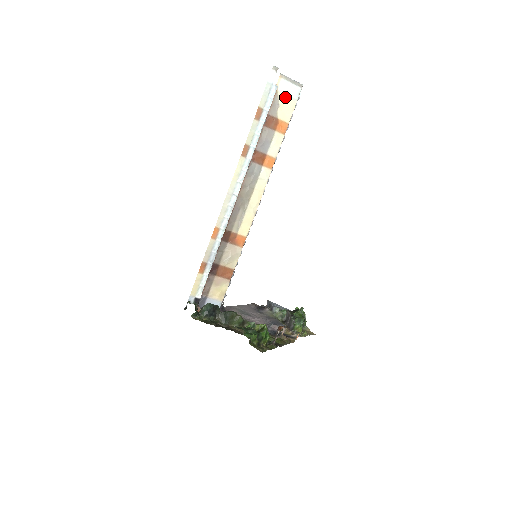
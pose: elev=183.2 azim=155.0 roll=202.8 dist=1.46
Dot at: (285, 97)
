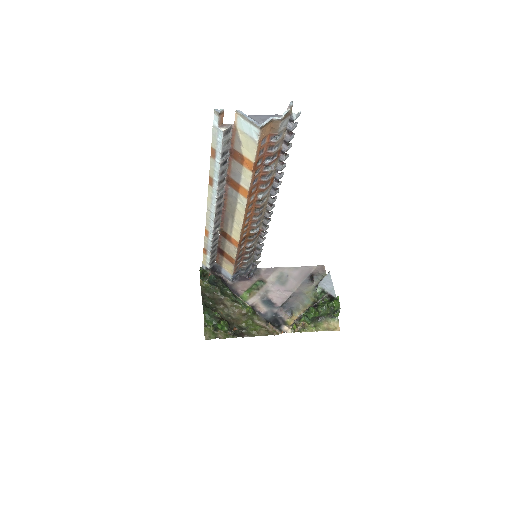
Dot at: (245, 135)
